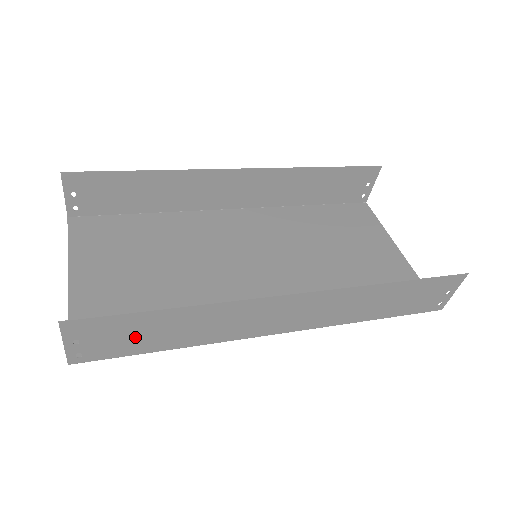
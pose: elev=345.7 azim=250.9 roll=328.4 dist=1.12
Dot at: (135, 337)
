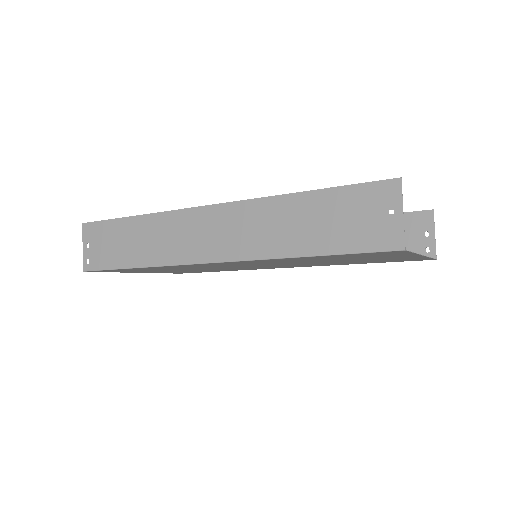
Dot at: (115, 247)
